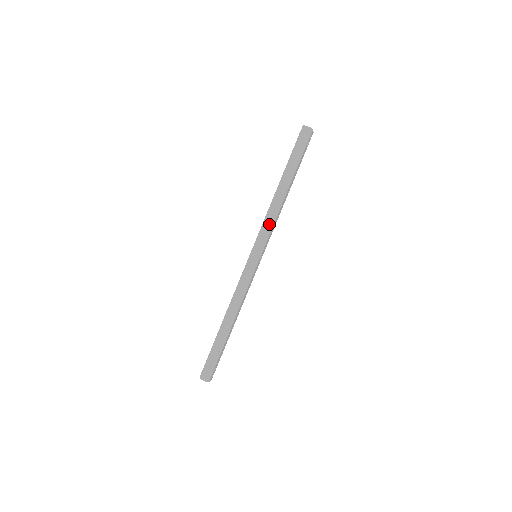
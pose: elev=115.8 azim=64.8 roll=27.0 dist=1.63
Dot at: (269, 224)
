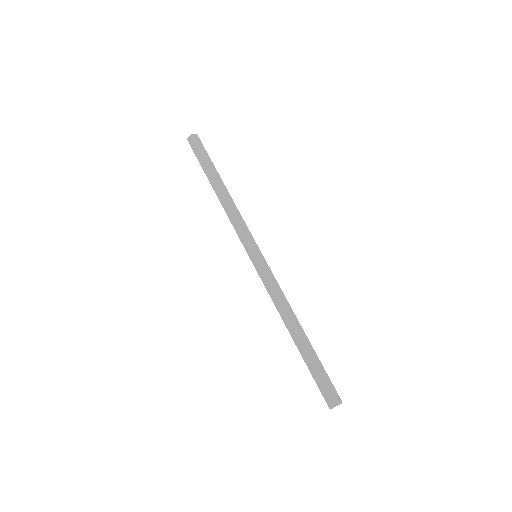
Dot at: (238, 220)
